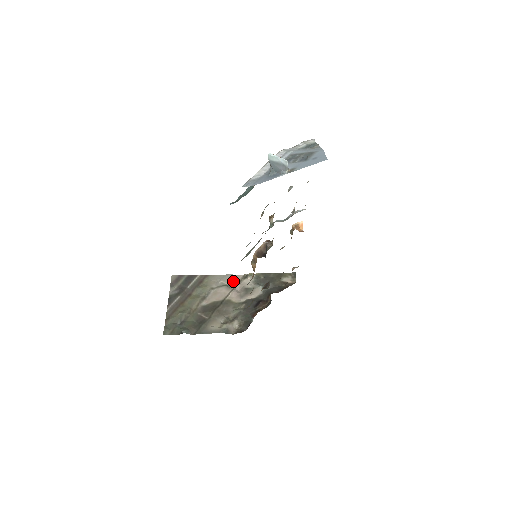
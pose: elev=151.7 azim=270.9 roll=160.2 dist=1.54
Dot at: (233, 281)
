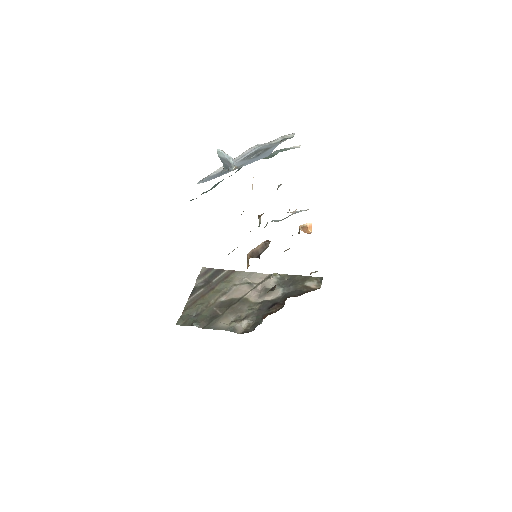
Dot at: (257, 279)
